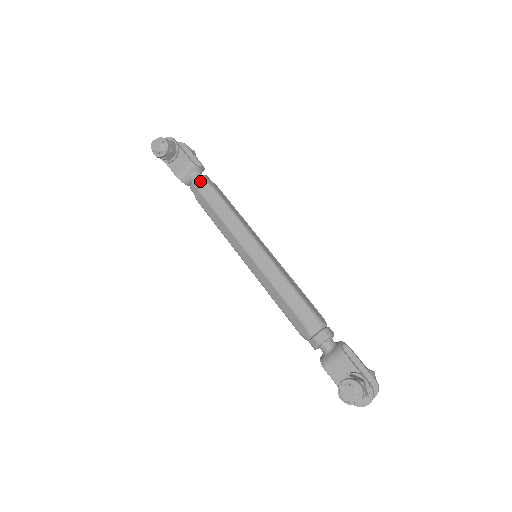
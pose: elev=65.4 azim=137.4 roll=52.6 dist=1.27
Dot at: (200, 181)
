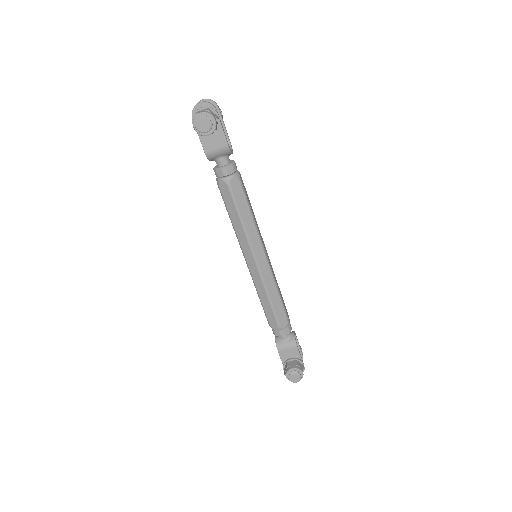
Dot at: (230, 171)
